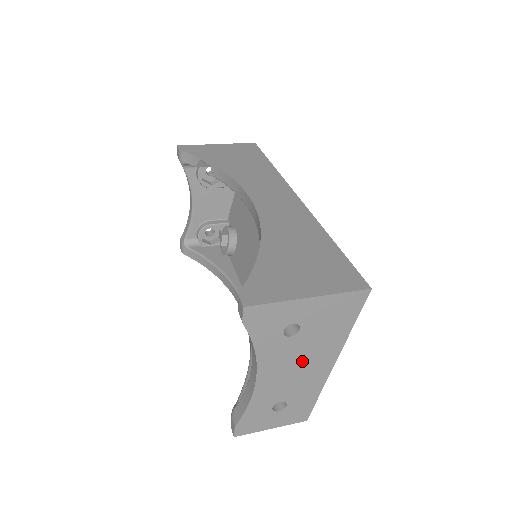
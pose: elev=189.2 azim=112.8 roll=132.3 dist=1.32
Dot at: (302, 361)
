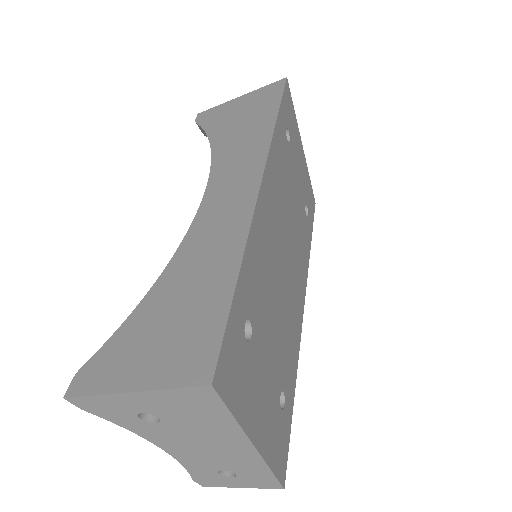
Dot at: (203, 443)
